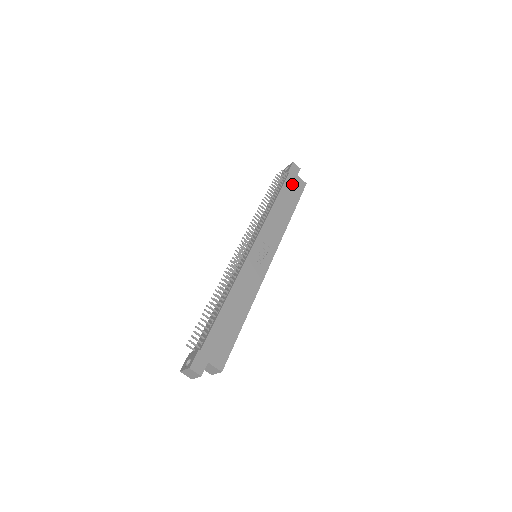
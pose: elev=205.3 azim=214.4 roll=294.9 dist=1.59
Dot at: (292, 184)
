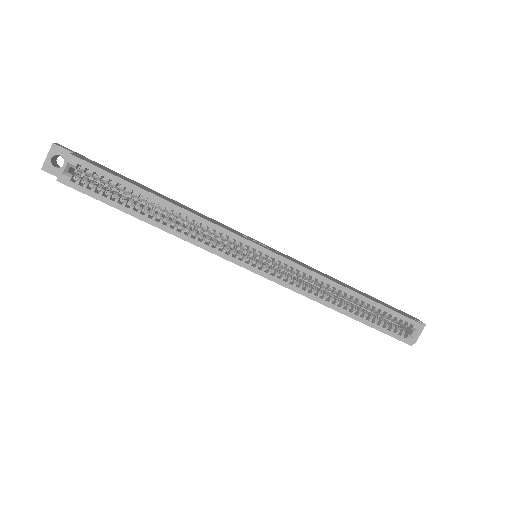
Dot at: occluded
